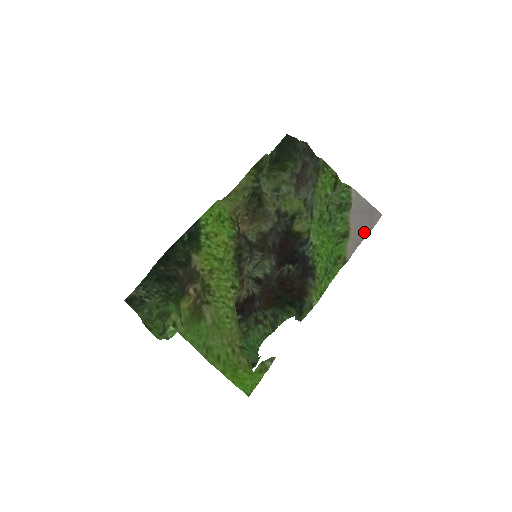
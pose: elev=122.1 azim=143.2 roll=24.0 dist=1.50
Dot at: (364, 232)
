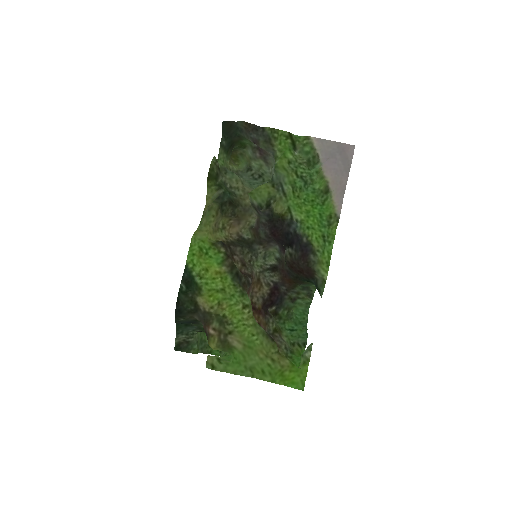
Dot at: (343, 176)
